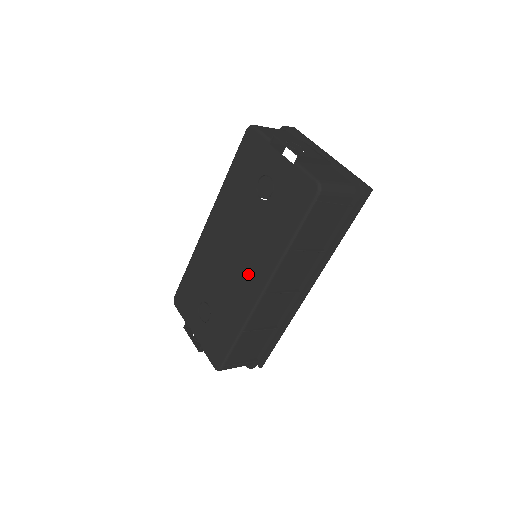
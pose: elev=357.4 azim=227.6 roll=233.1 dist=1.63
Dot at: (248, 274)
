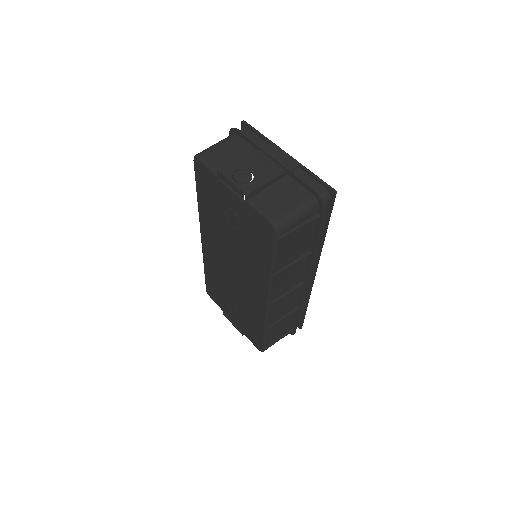
Dot at: (251, 287)
